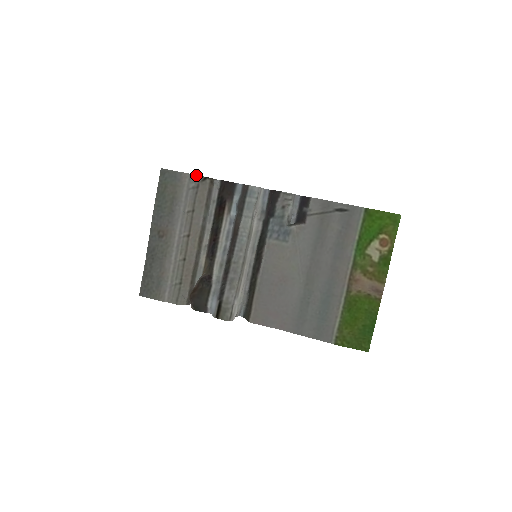
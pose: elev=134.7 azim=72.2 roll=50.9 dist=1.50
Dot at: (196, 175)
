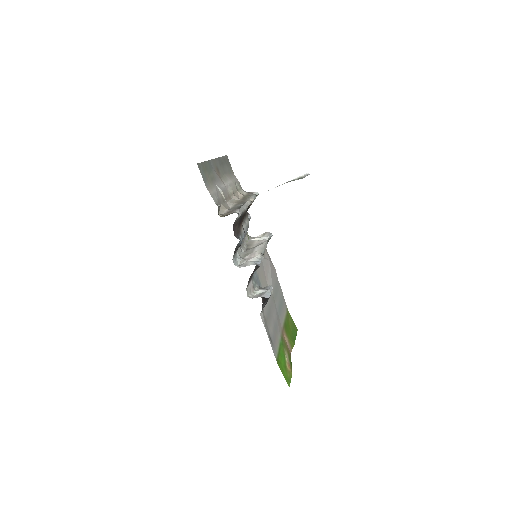
Dot at: occluded
